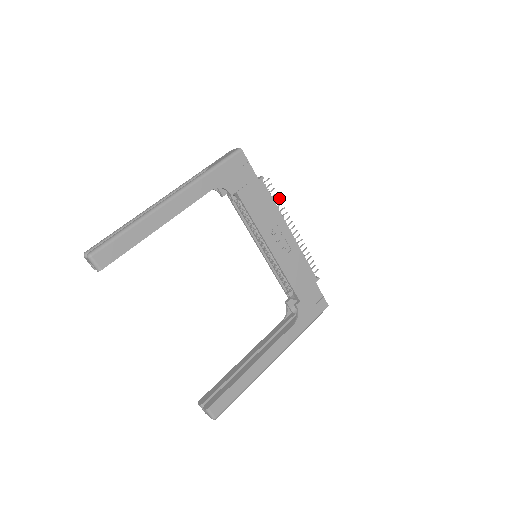
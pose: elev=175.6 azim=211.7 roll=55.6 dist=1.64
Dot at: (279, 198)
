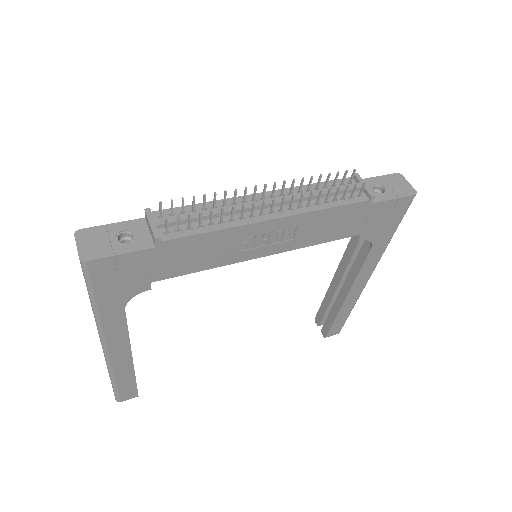
Dot at: (211, 212)
